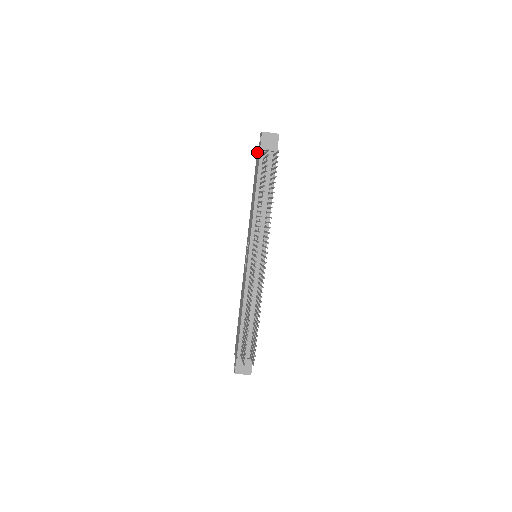
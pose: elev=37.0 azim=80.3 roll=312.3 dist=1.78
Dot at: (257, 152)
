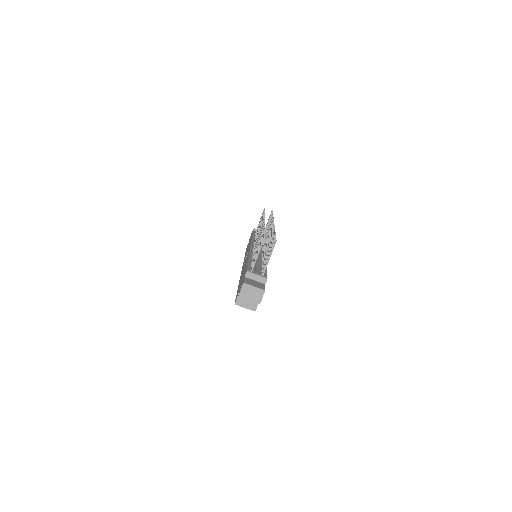
Dot at: occluded
